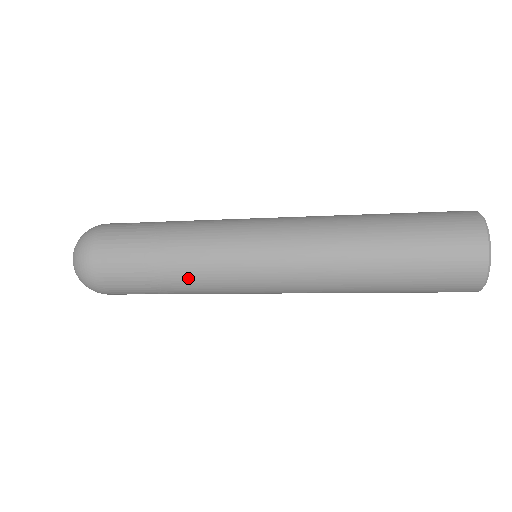
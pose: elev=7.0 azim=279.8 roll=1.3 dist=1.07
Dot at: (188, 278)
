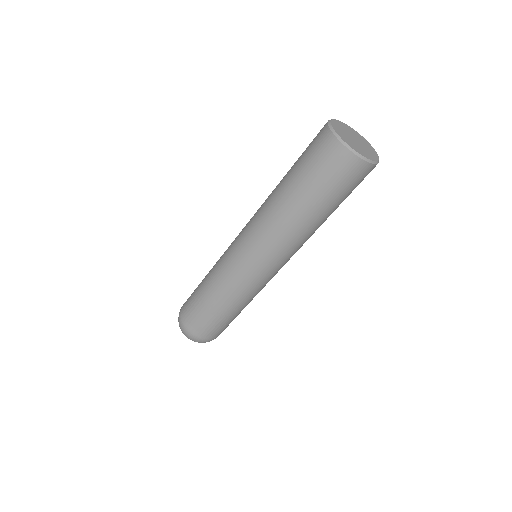
Dot at: (232, 301)
